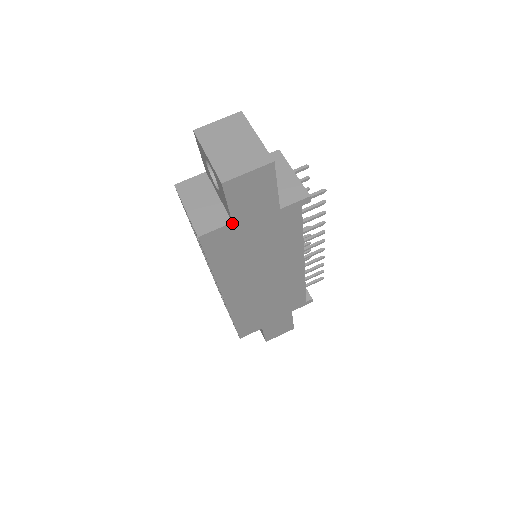
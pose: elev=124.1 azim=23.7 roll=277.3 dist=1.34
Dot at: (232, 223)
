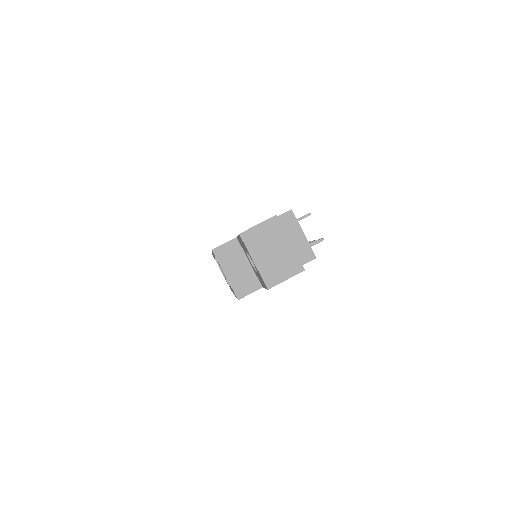
Dot at: occluded
